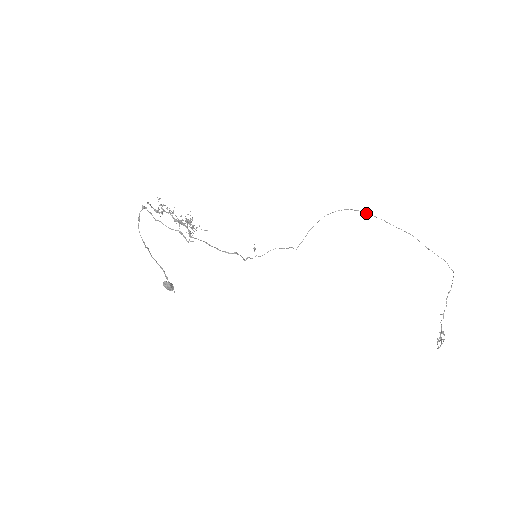
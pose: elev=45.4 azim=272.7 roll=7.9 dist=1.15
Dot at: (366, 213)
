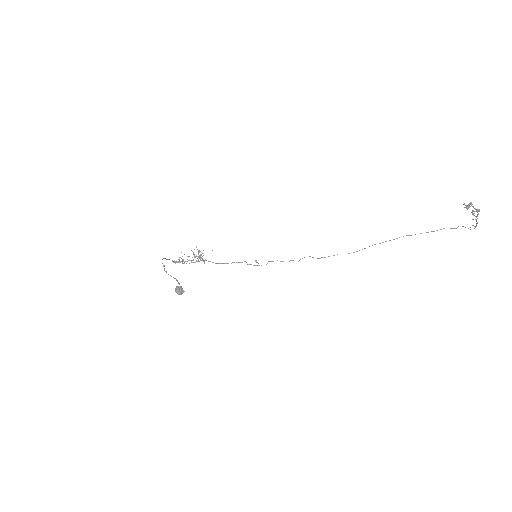
Dot at: occluded
